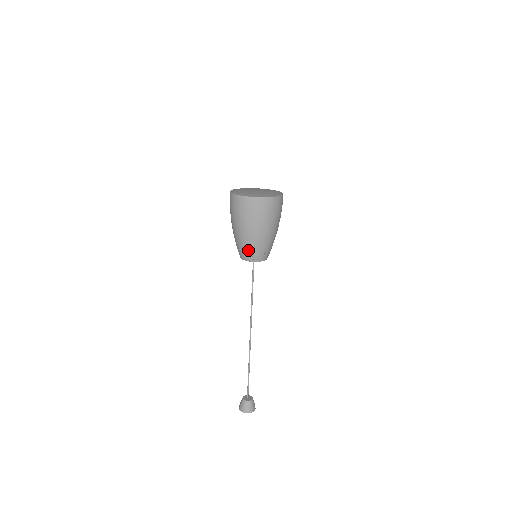
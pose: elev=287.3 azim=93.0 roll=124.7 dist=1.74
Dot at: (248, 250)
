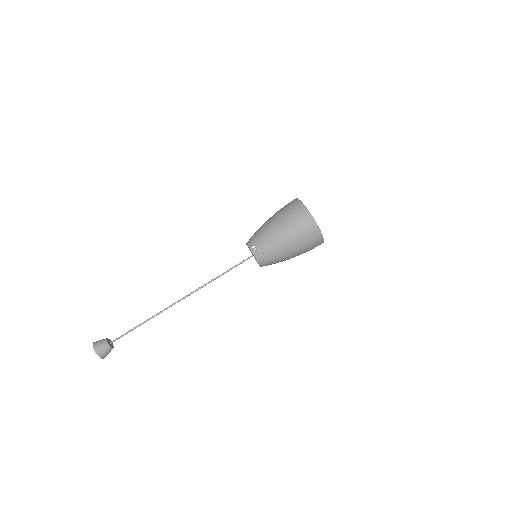
Dot at: (258, 237)
